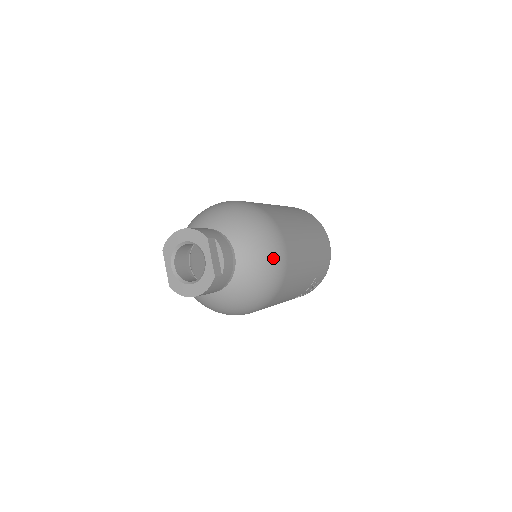
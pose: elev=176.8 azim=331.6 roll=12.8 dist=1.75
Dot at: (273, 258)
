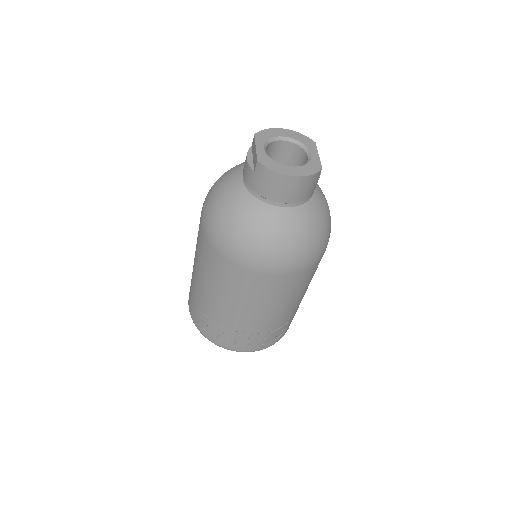
Dot at: occluded
